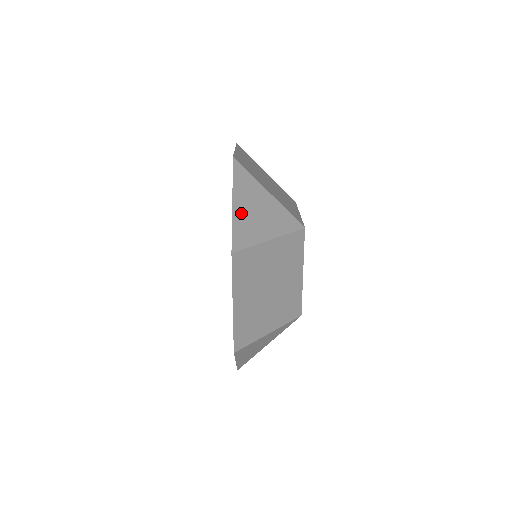
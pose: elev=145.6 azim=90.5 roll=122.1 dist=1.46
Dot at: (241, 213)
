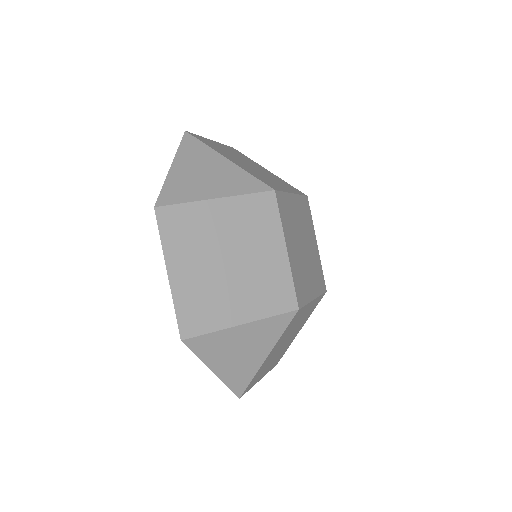
Dot at: (180, 174)
